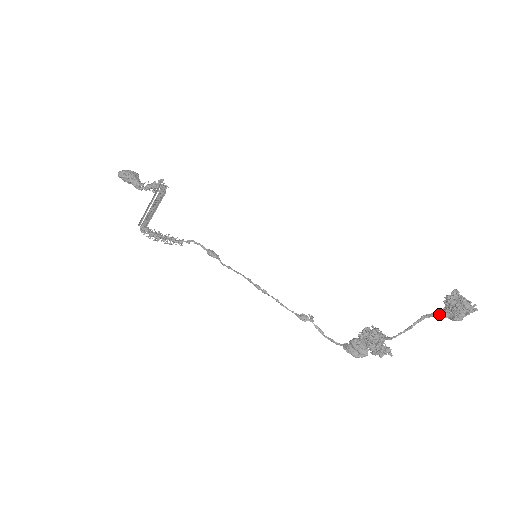
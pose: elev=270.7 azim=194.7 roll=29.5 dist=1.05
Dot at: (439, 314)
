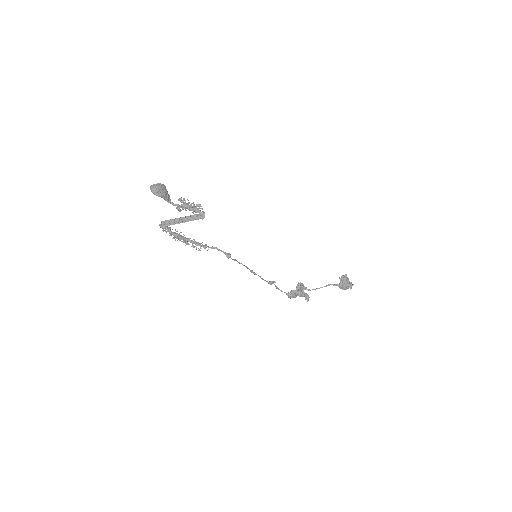
Dot at: occluded
